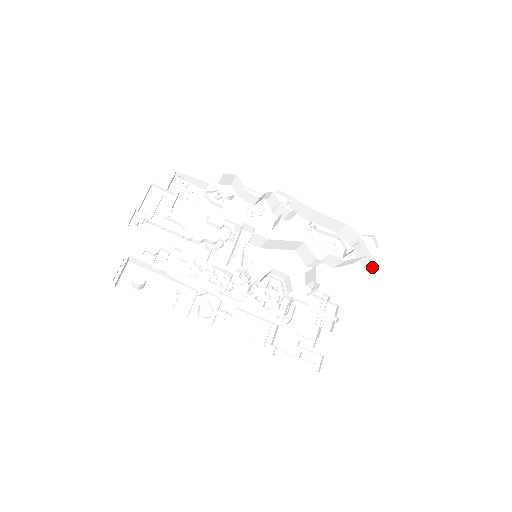
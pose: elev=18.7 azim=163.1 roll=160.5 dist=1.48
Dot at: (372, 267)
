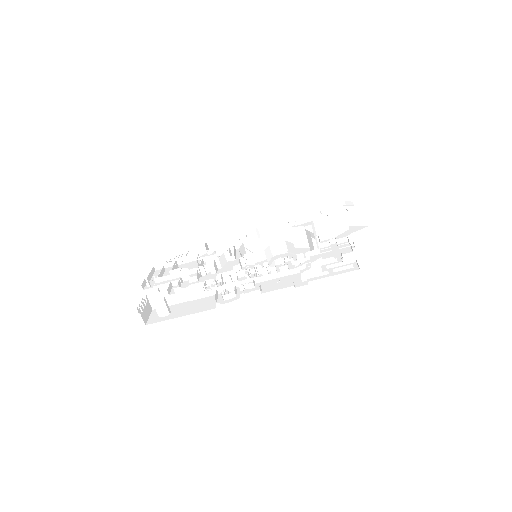
Dot at: (361, 215)
